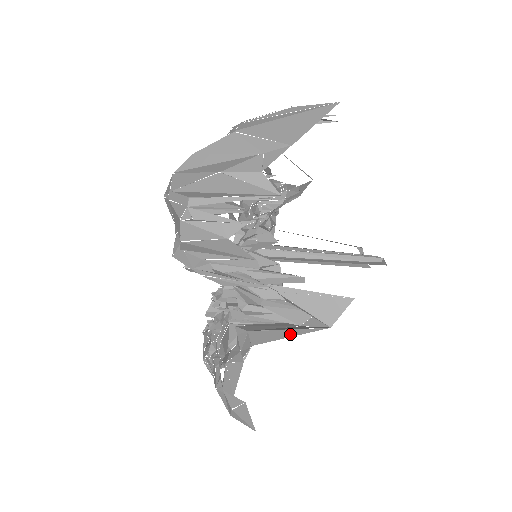
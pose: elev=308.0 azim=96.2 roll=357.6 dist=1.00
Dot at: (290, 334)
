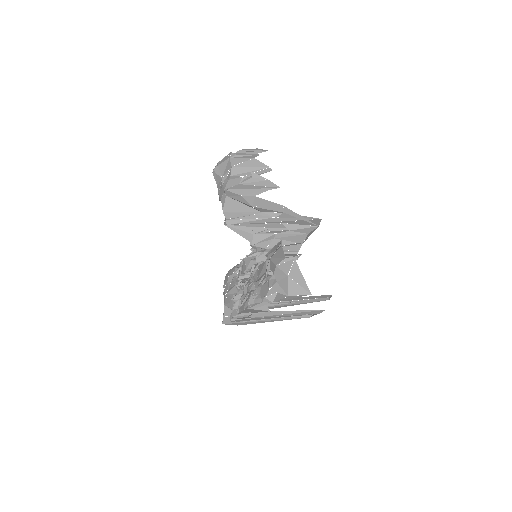
Dot at: occluded
